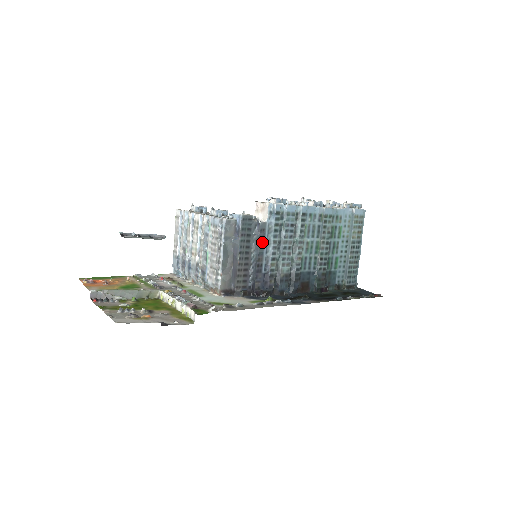
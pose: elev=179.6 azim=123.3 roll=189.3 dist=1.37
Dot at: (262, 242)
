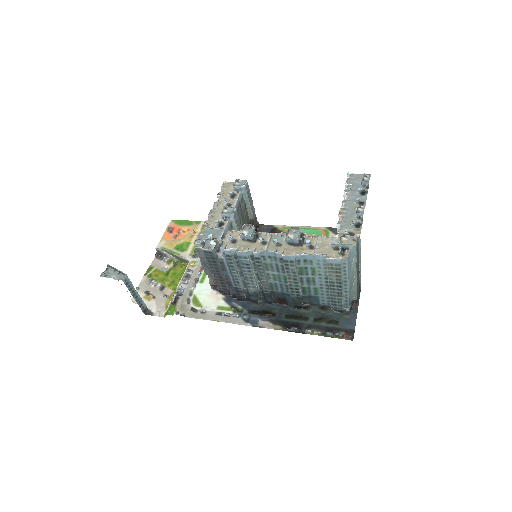
Dot at: (225, 269)
